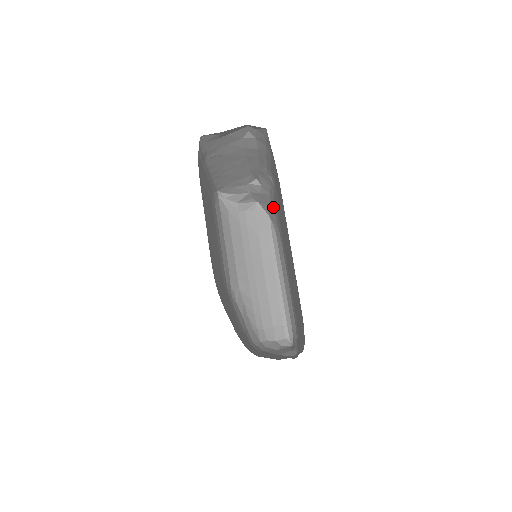
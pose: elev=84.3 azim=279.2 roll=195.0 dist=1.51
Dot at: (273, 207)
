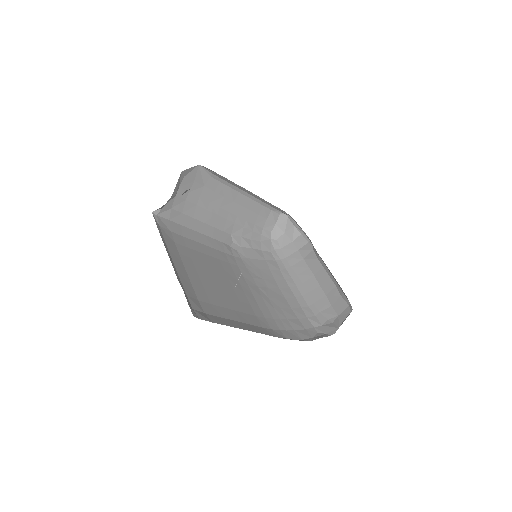
Dot at: occluded
